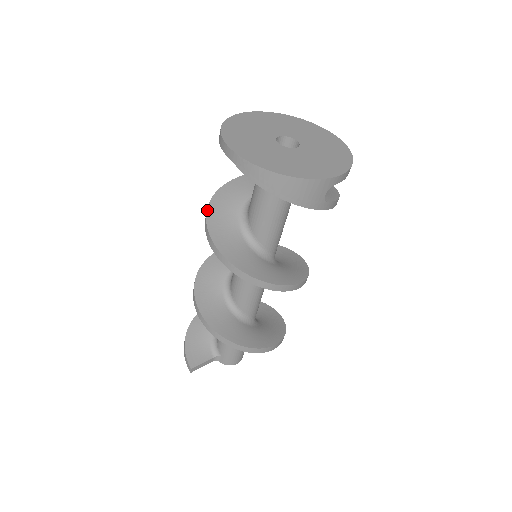
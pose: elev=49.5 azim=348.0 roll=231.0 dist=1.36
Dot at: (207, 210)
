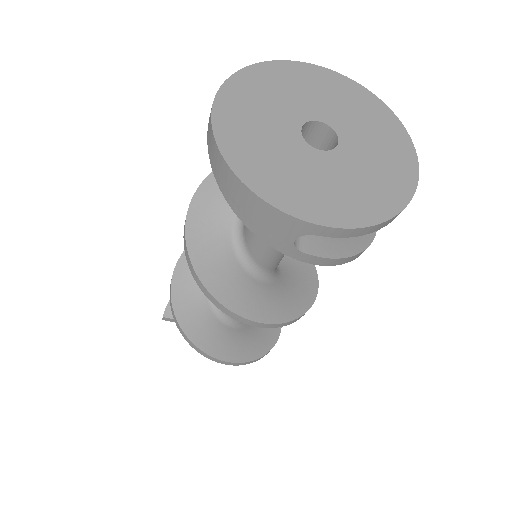
Dot at: occluded
